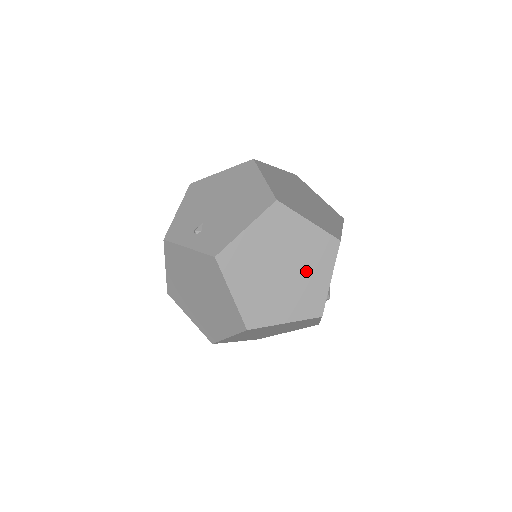
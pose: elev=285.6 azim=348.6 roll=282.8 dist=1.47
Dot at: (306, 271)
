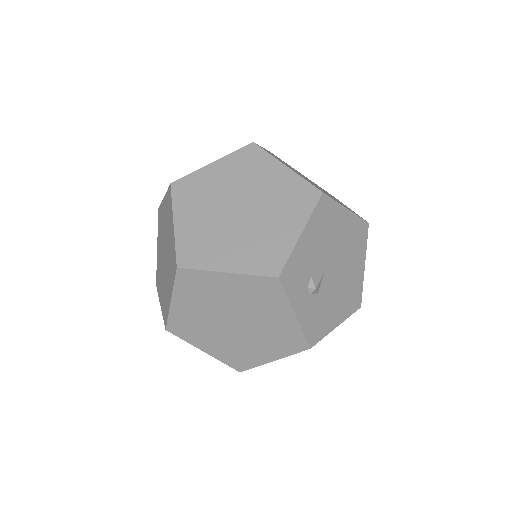
Dot at: (269, 217)
